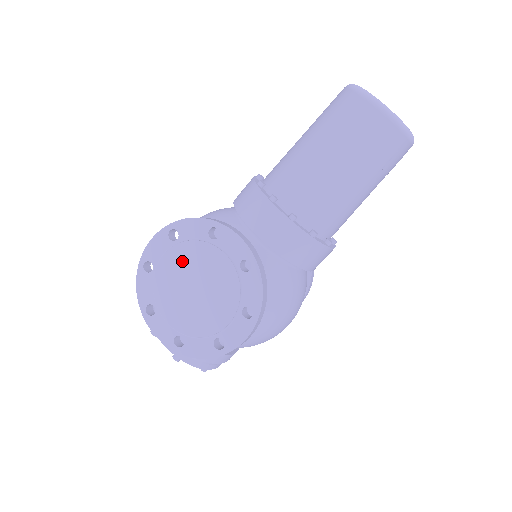
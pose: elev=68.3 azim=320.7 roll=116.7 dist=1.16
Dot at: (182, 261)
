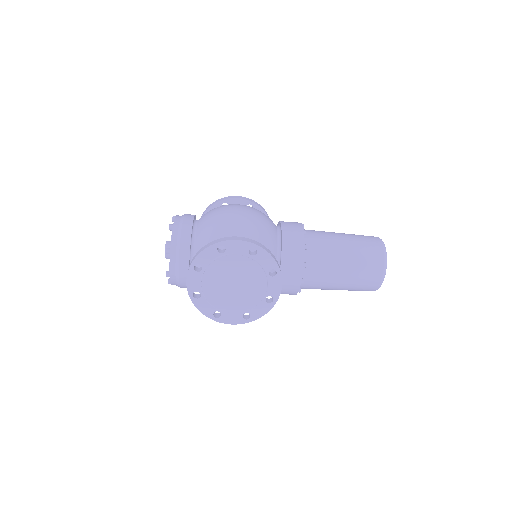
Dot at: (243, 268)
